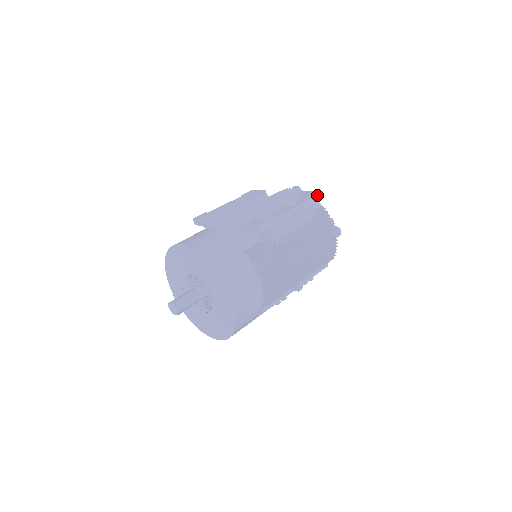
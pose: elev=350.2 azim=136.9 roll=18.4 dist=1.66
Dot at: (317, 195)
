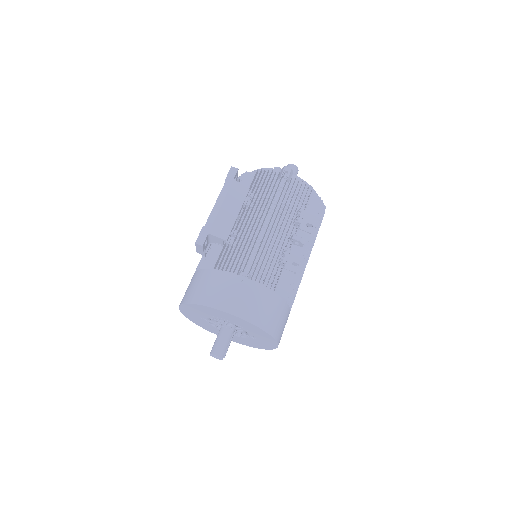
Dot at: (230, 172)
